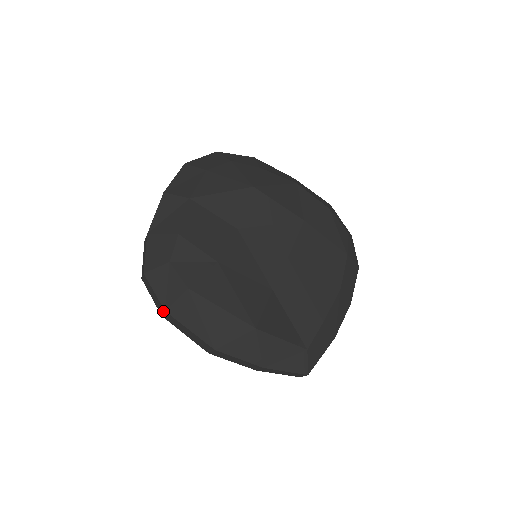
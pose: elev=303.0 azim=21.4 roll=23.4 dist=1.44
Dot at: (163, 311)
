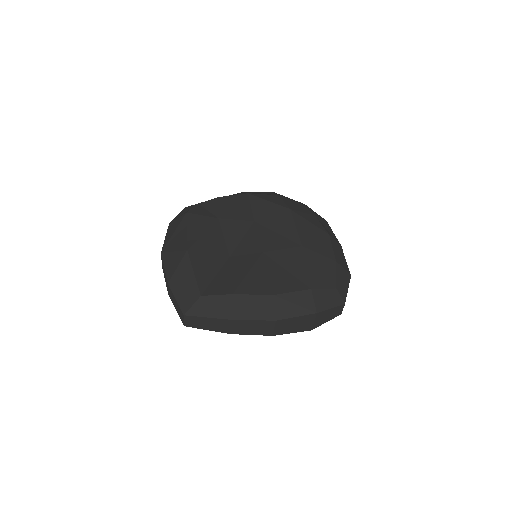
Dot at: occluded
